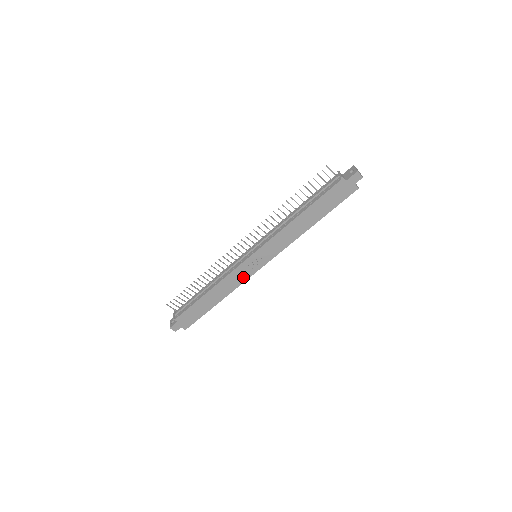
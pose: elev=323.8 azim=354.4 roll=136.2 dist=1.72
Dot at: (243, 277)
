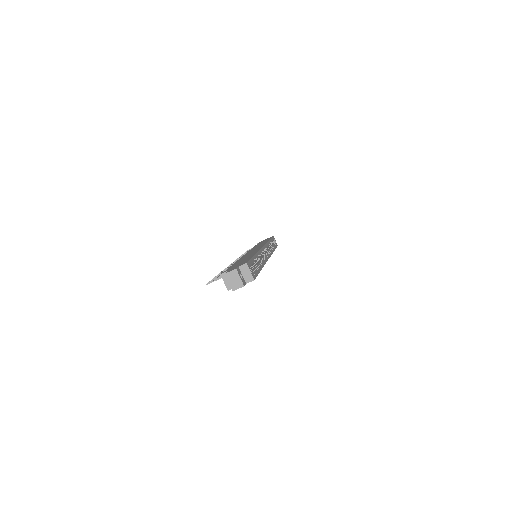
Dot at: occluded
